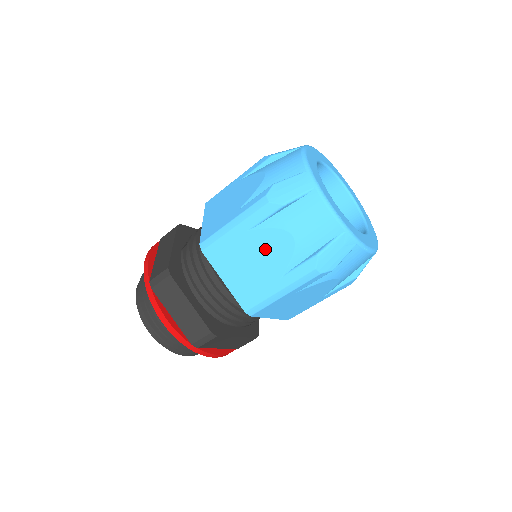
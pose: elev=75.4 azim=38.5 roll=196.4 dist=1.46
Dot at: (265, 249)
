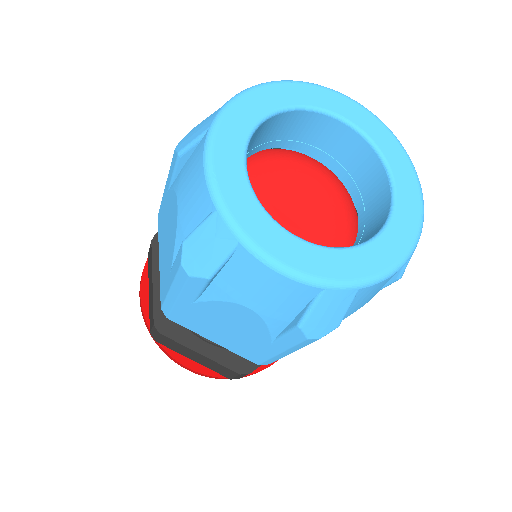
Dot at: (170, 221)
